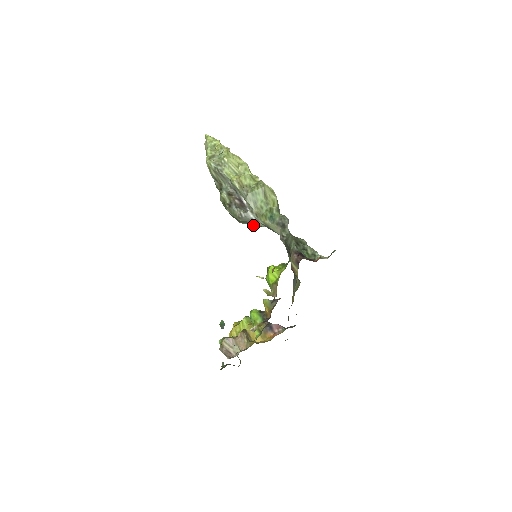
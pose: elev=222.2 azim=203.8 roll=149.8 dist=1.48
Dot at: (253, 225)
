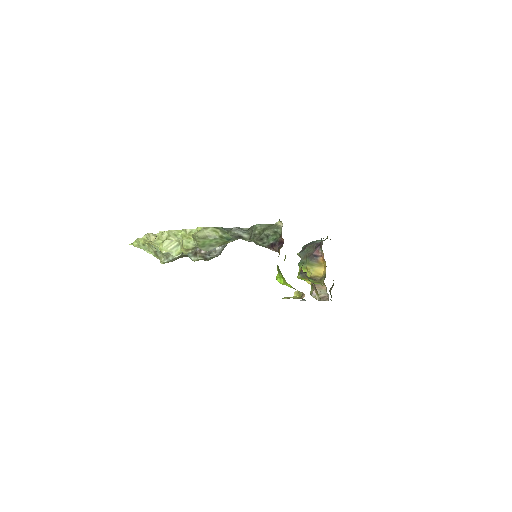
Dot at: occluded
